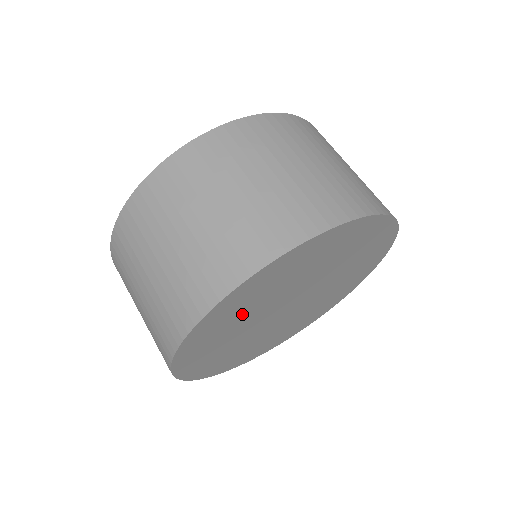
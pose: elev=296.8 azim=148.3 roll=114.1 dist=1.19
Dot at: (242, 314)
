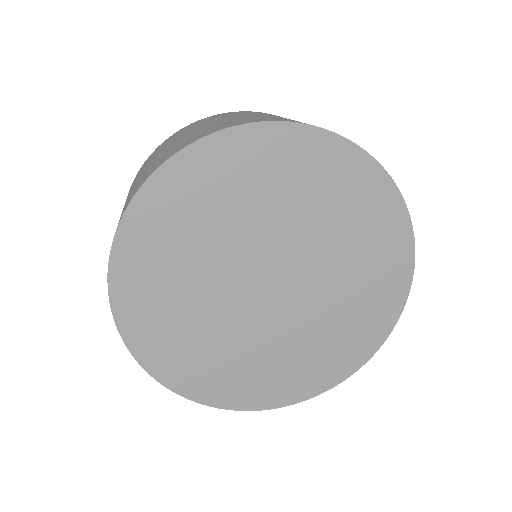
Dot at: (178, 296)
